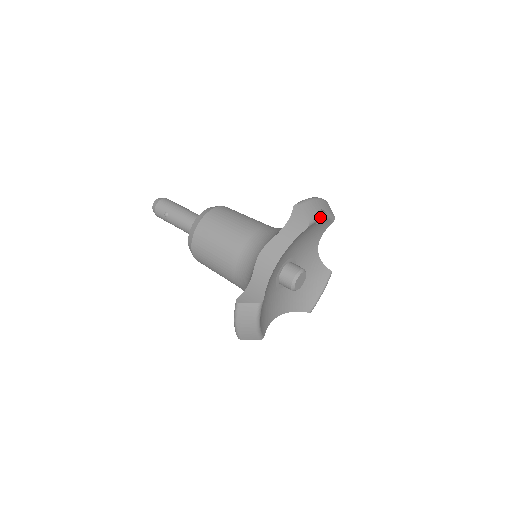
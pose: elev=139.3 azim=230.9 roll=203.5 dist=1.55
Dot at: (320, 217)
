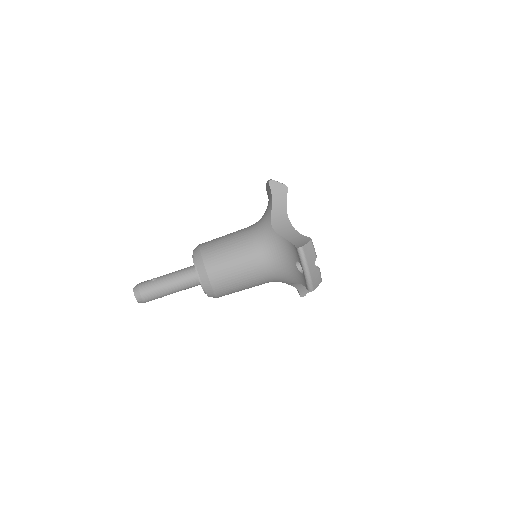
Dot at: occluded
